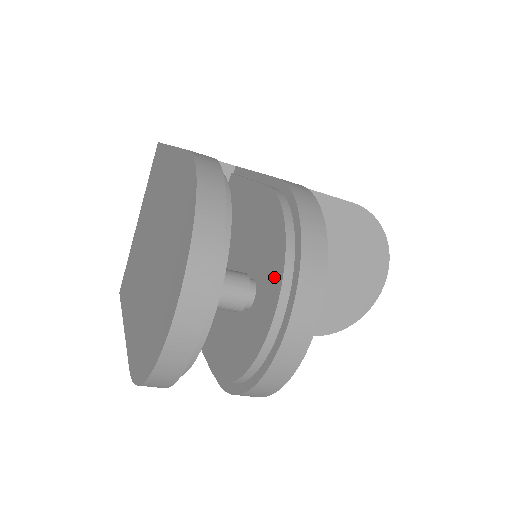
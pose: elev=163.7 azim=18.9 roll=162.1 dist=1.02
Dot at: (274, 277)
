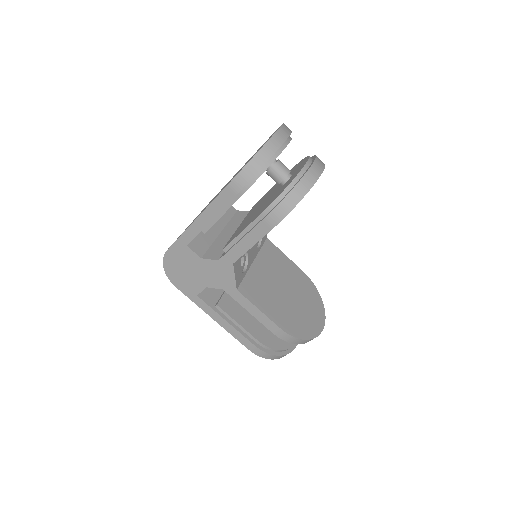
Dot at: occluded
